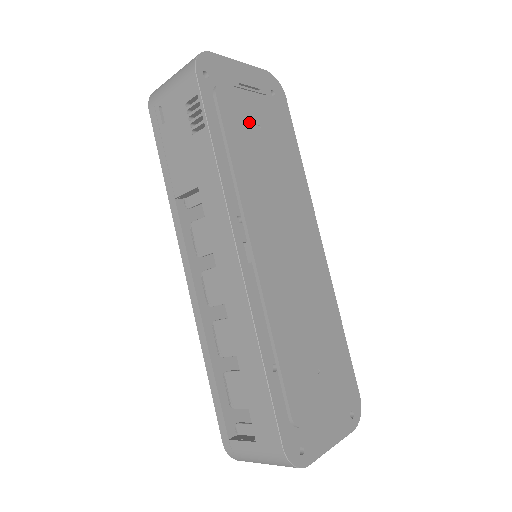
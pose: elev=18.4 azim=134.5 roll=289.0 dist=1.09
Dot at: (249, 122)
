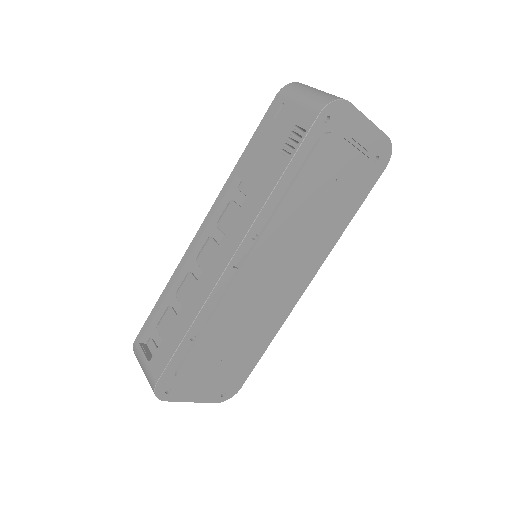
Dot at: (330, 173)
